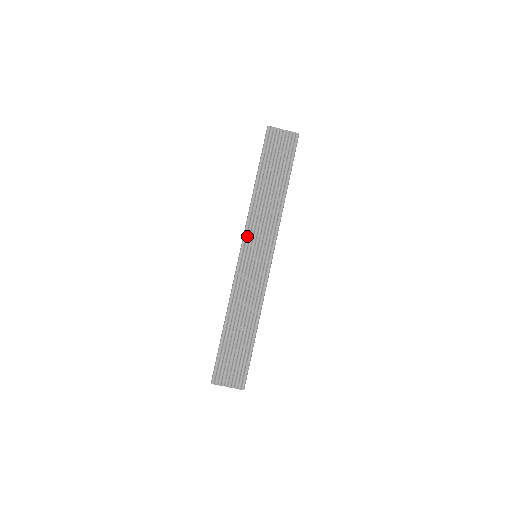
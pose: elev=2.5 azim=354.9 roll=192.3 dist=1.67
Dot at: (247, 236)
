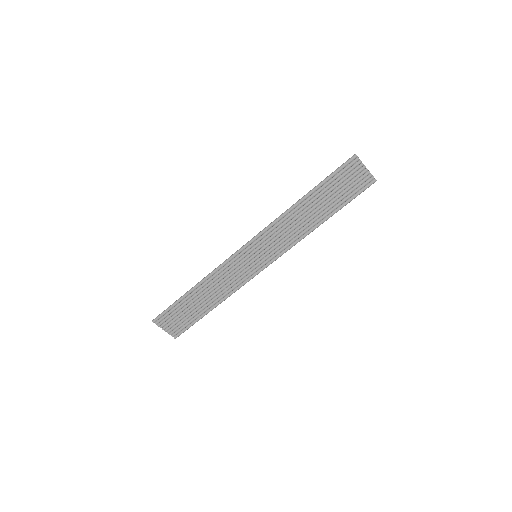
Dot at: (260, 237)
